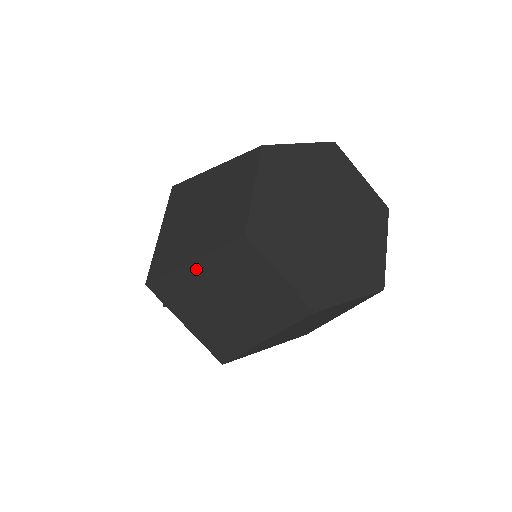
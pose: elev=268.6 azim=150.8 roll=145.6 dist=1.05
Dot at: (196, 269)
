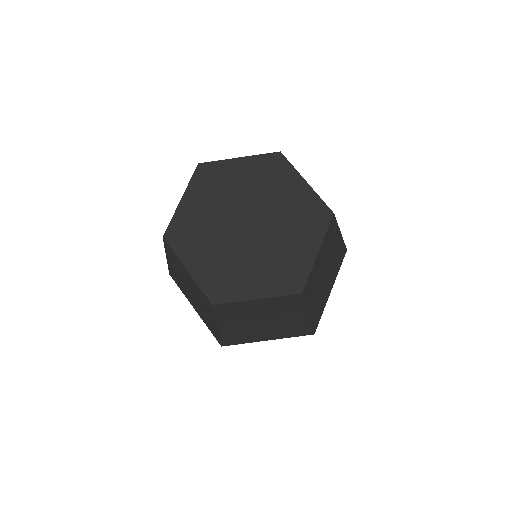
Dot at: (225, 327)
